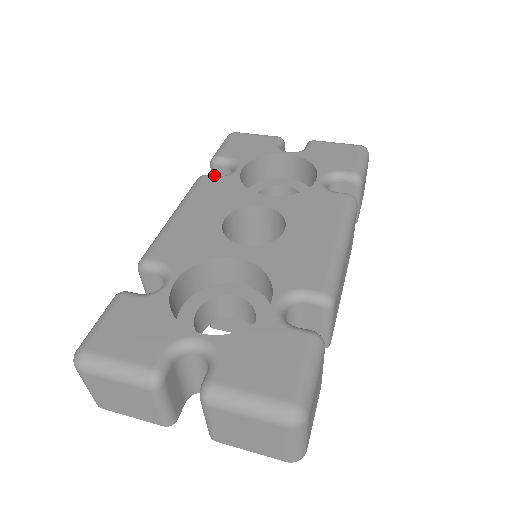
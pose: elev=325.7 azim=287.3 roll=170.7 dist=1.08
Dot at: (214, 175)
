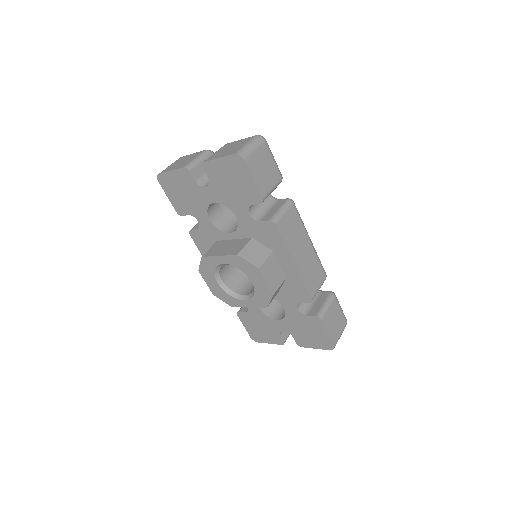
Dot at: occluded
